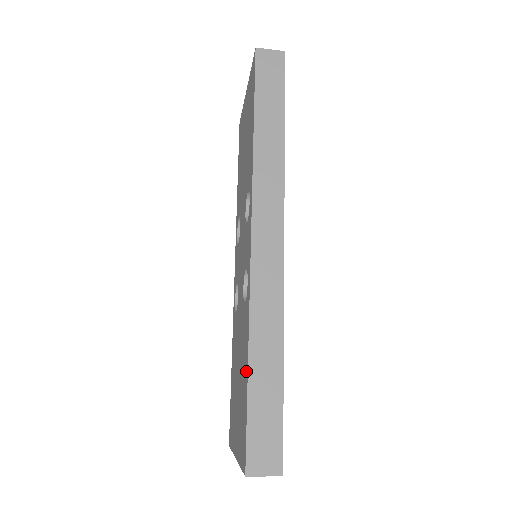
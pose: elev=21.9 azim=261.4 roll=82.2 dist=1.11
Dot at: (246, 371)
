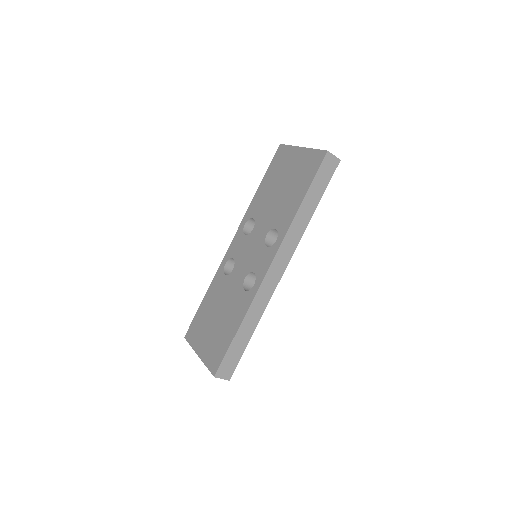
Dot at: (234, 330)
